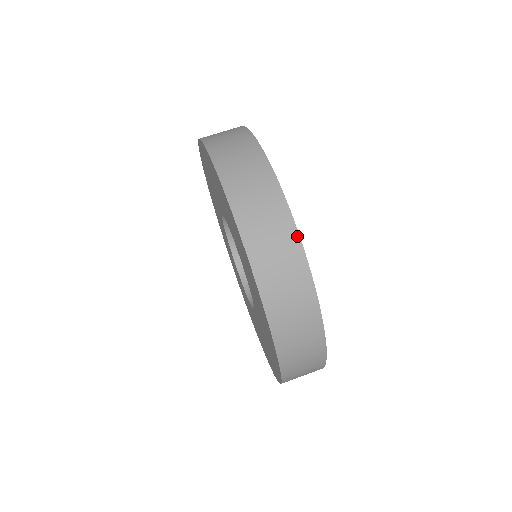
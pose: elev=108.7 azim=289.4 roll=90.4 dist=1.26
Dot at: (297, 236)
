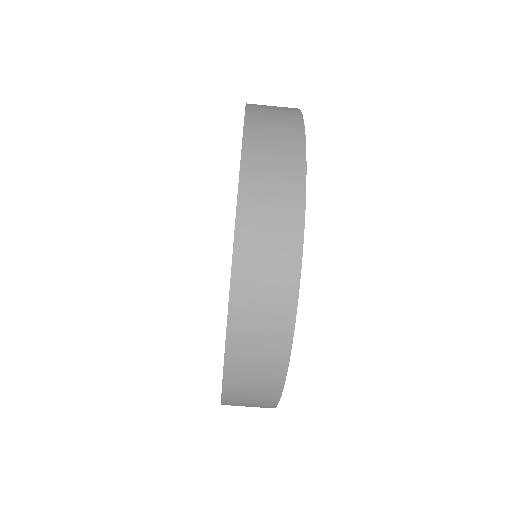
Dot at: (292, 325)
